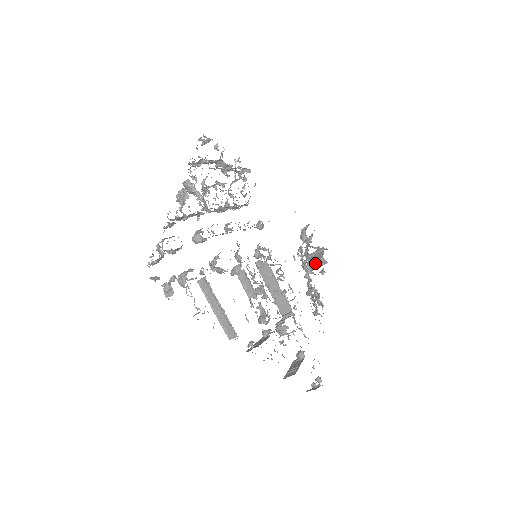
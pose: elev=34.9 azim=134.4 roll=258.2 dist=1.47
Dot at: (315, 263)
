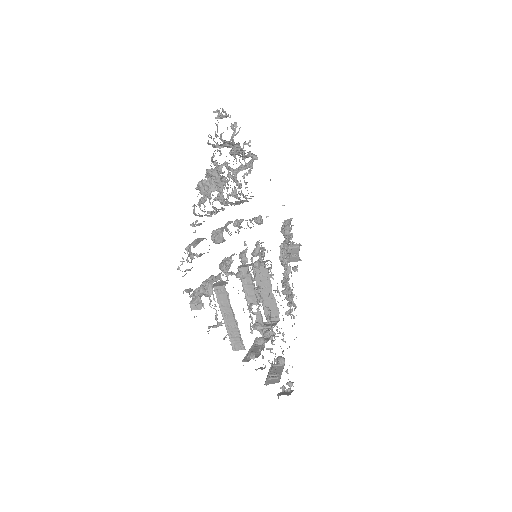
Dot at: occluded
